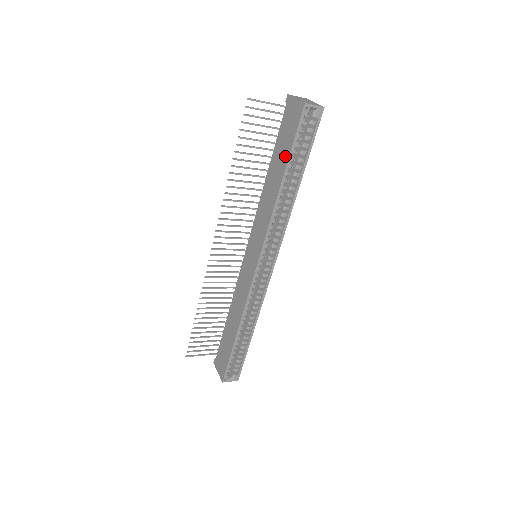
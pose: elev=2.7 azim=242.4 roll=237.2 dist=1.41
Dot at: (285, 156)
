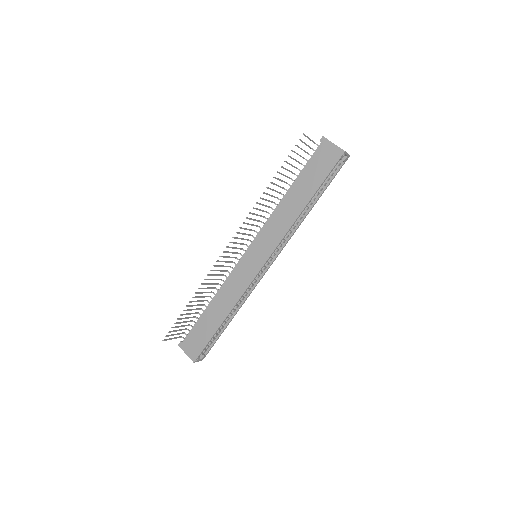
Dot at: (315, 185)
